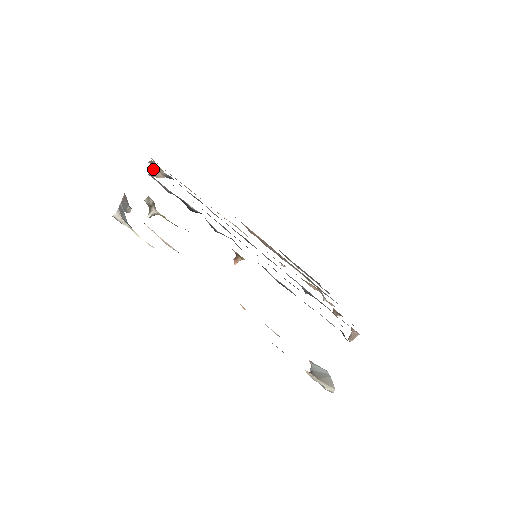
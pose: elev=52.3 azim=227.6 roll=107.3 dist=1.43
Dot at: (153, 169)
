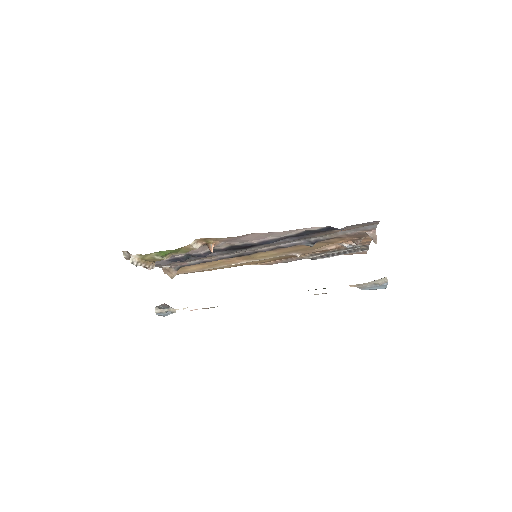
Dot at: (169, 275)
